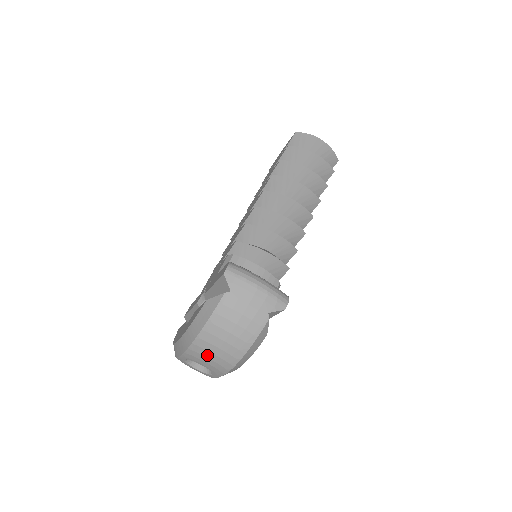
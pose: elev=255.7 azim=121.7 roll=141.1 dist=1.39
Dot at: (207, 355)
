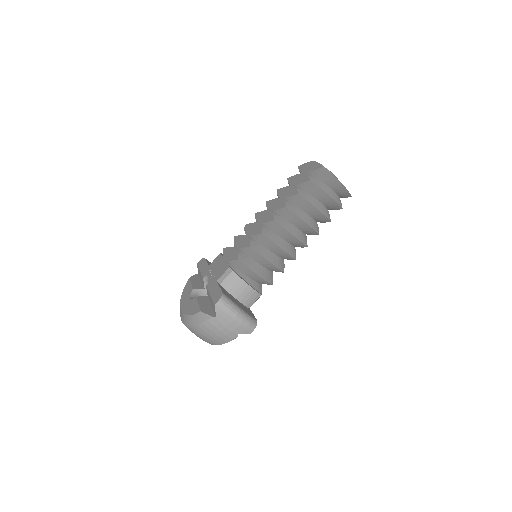
Dot at: (195, 334)
